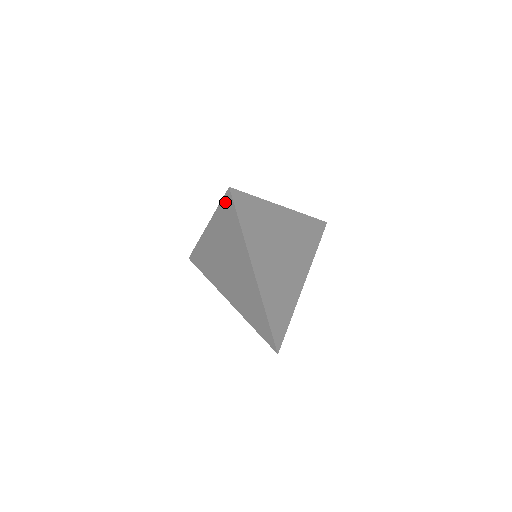
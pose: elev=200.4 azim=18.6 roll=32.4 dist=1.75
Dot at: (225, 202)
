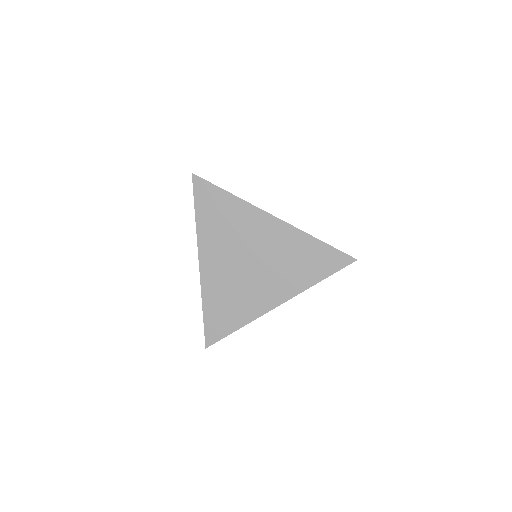
Dot at: occluded
